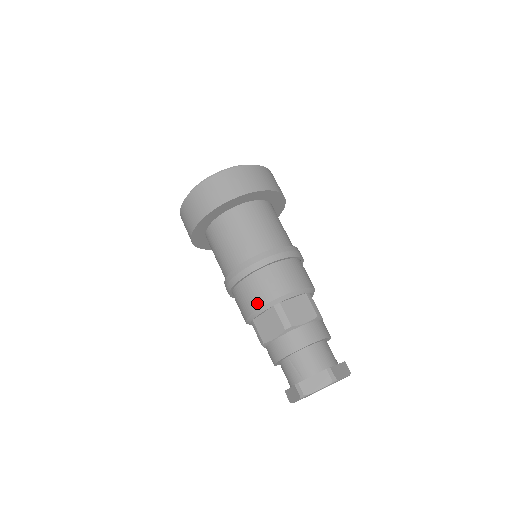
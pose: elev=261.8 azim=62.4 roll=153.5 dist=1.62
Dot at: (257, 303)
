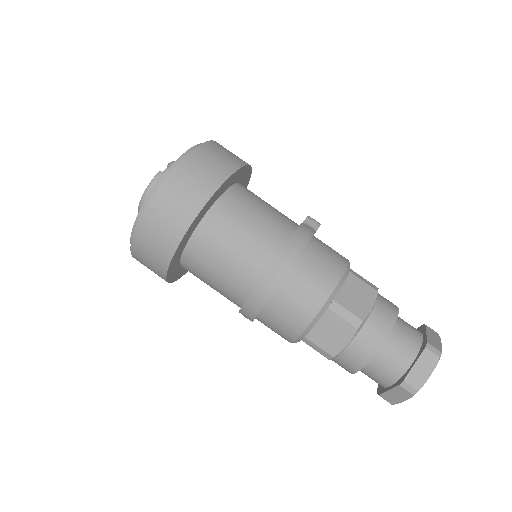
Dot at: (285, 339)
